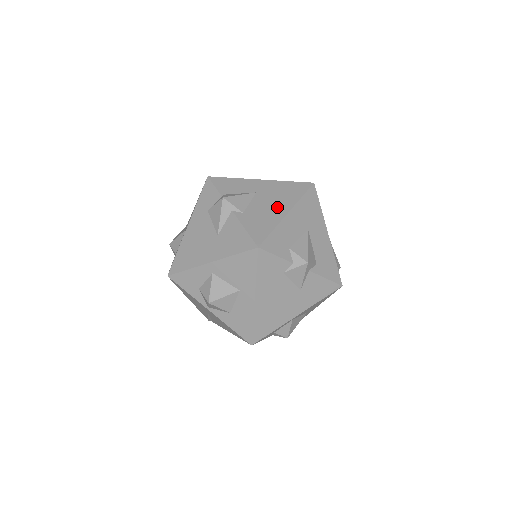
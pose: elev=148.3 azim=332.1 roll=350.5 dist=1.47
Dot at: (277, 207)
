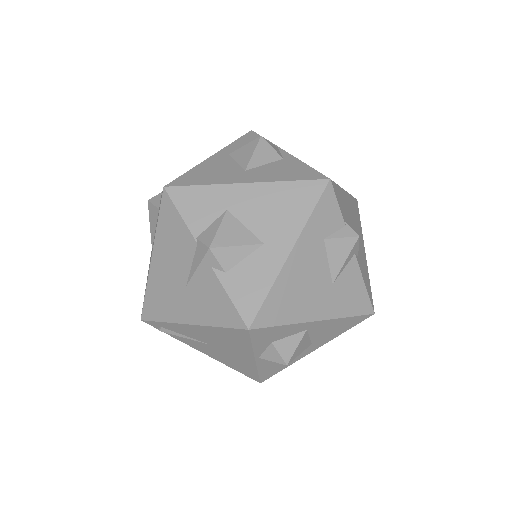
Dot at: (362, 243)
